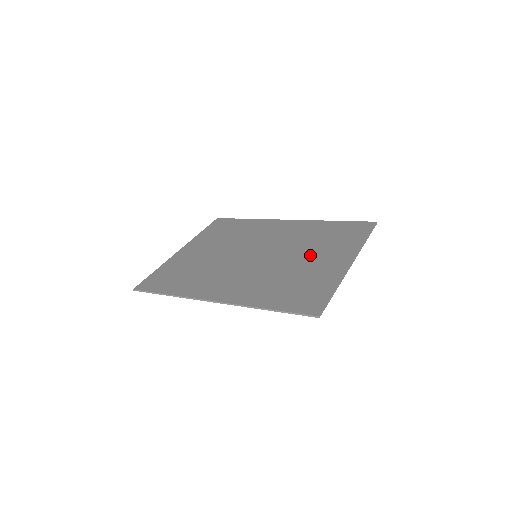
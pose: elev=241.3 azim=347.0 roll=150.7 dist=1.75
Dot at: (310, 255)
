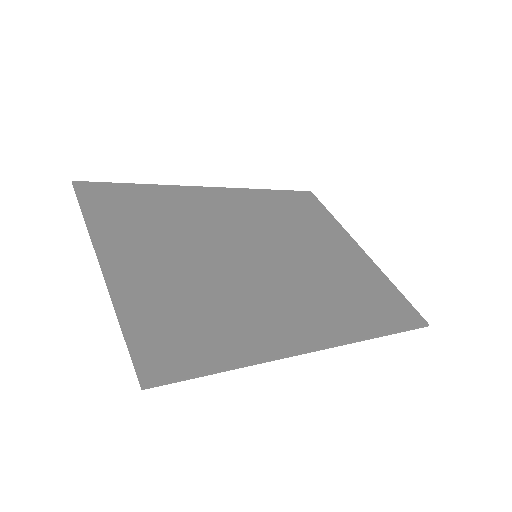
Dot at: (317, 245)
